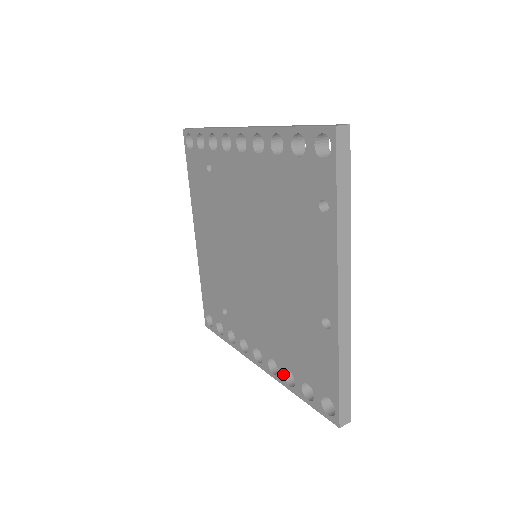
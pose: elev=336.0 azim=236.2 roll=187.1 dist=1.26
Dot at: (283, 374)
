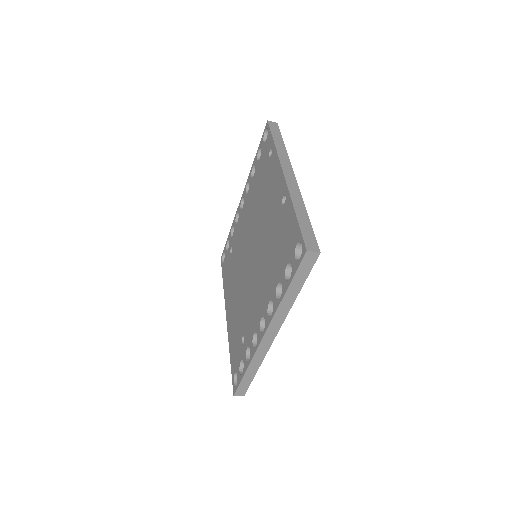
Dot at: (275, 297)
